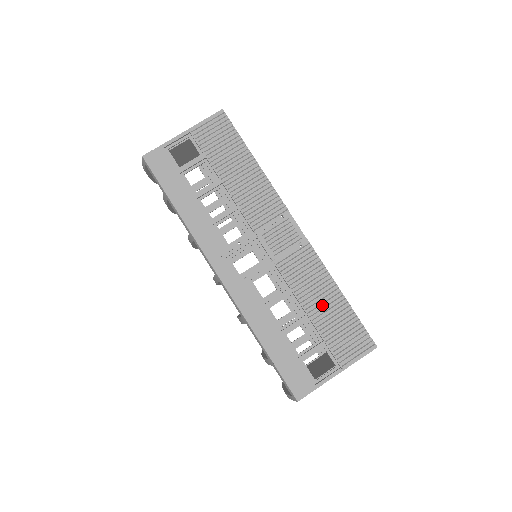
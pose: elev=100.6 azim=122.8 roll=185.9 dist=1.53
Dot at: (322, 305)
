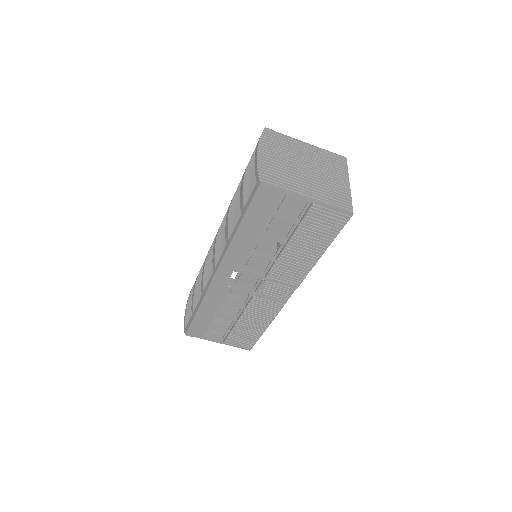
Dot at: (250, 324)
